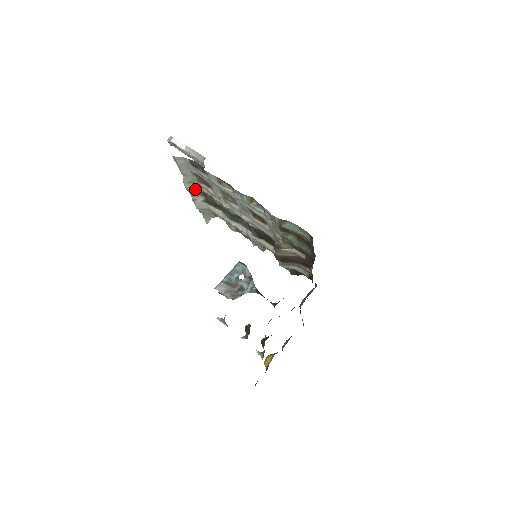
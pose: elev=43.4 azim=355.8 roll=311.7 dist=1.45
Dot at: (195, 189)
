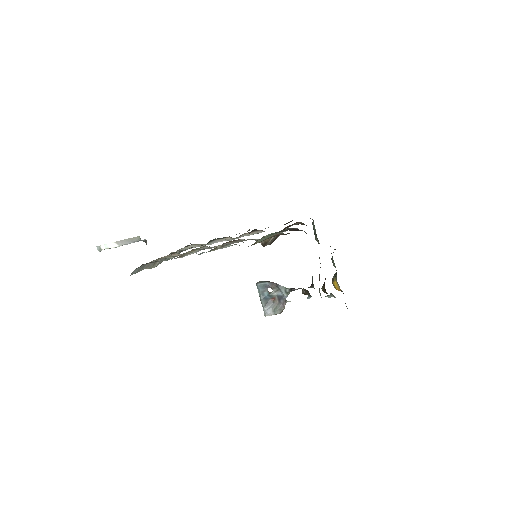
Dot at: occluded
